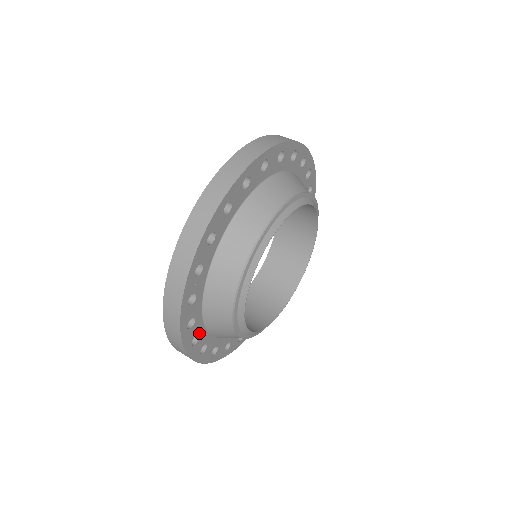
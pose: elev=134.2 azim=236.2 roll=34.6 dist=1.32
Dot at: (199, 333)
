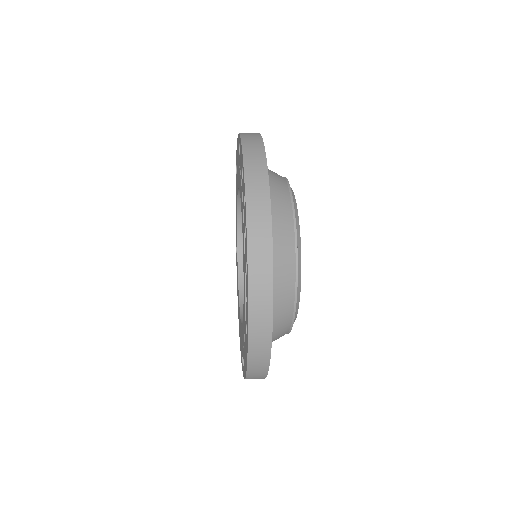
Dot at: occluded
